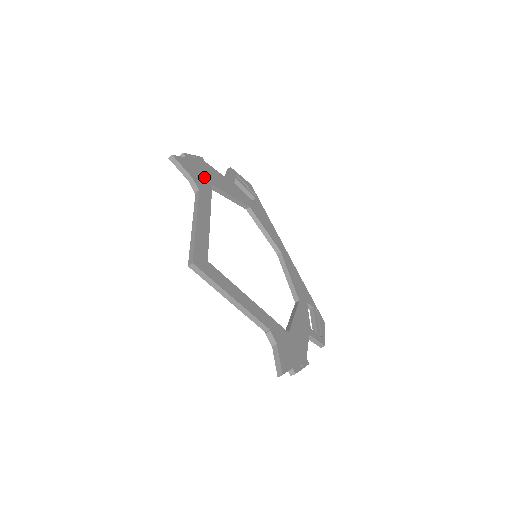
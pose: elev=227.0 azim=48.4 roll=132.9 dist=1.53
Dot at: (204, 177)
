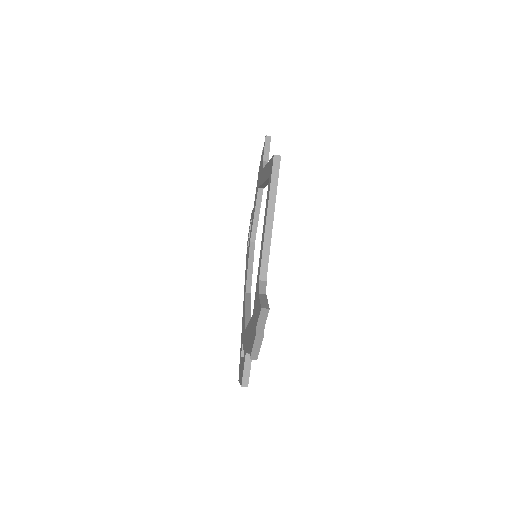
Dot at: occluded
